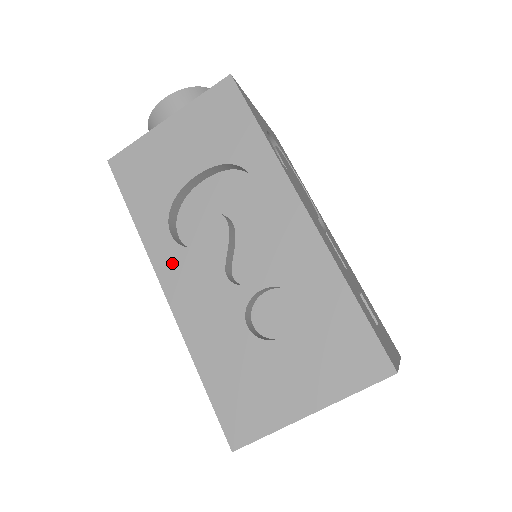
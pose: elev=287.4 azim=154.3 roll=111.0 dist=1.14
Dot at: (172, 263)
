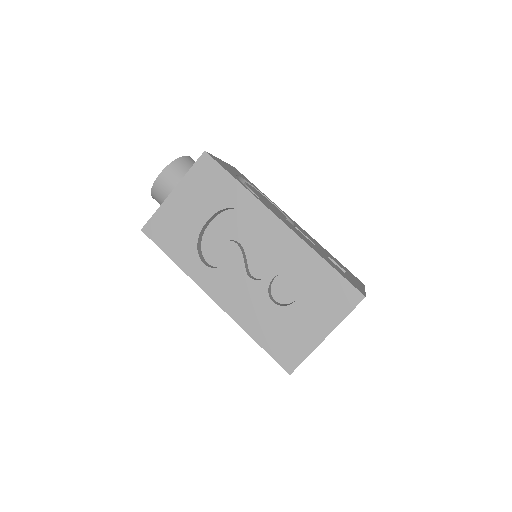
Dot at: (212, 281)
